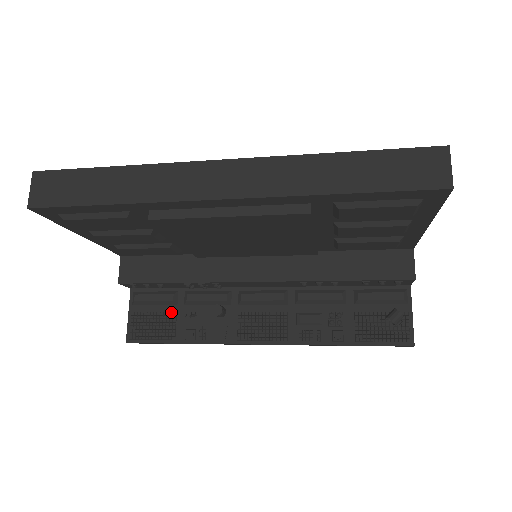
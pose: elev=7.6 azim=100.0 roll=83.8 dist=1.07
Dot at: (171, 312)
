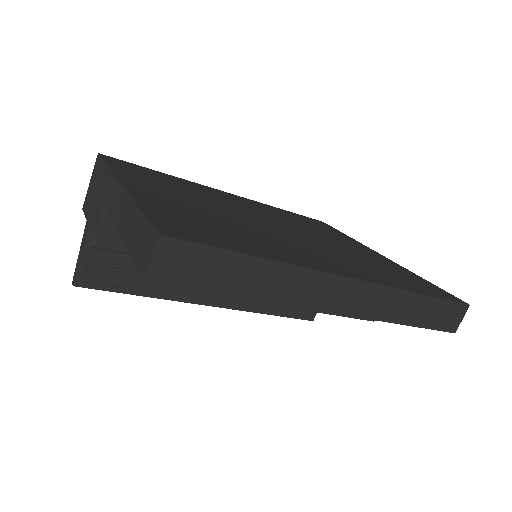
Dot at: occluded
